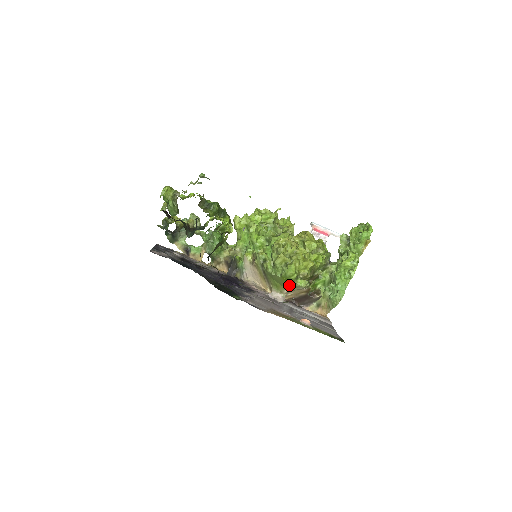
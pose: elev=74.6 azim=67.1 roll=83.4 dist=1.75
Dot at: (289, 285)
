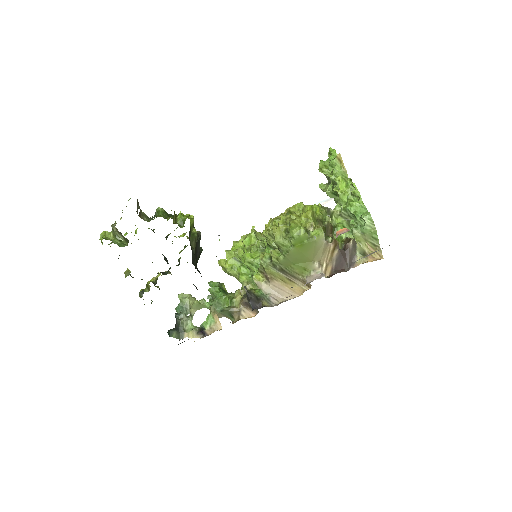
Dot at: (310, 250)
